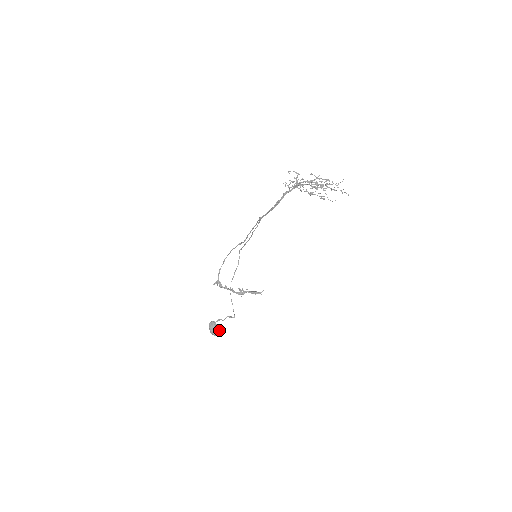
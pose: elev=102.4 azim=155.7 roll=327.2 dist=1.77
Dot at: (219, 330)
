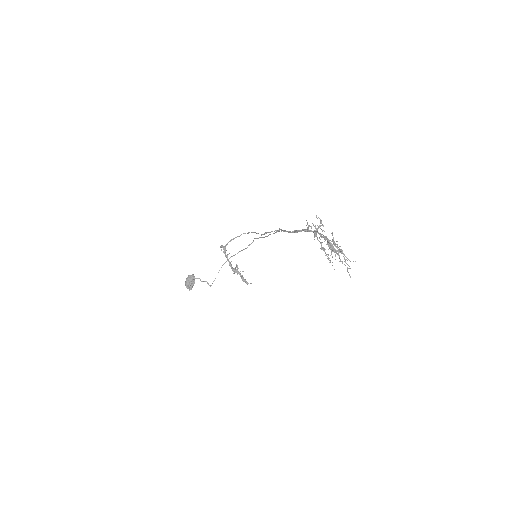
Dot at: occluded
